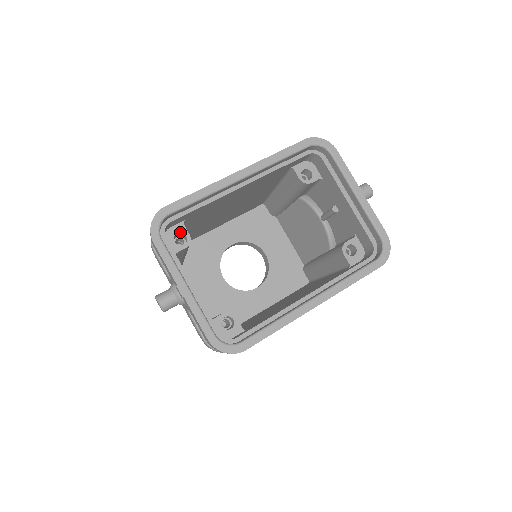
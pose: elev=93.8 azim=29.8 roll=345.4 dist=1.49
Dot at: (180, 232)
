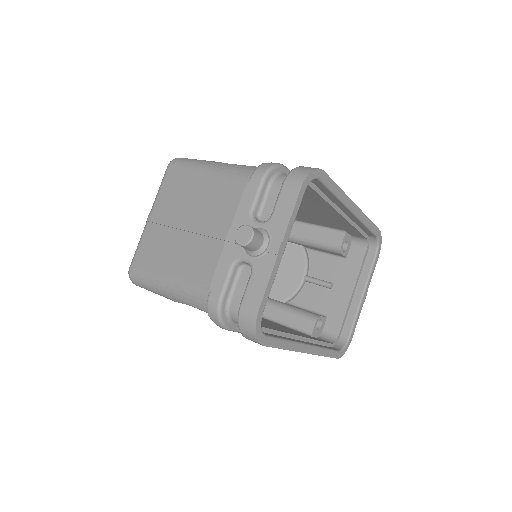
Dot at: occluded
